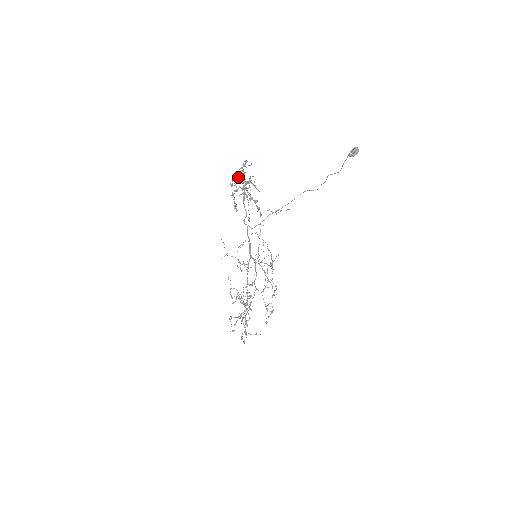
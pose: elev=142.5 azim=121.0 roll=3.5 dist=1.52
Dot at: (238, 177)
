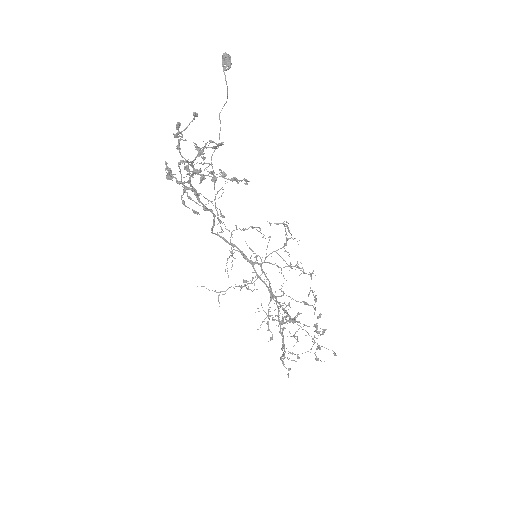
Dot at: (184, 158)
